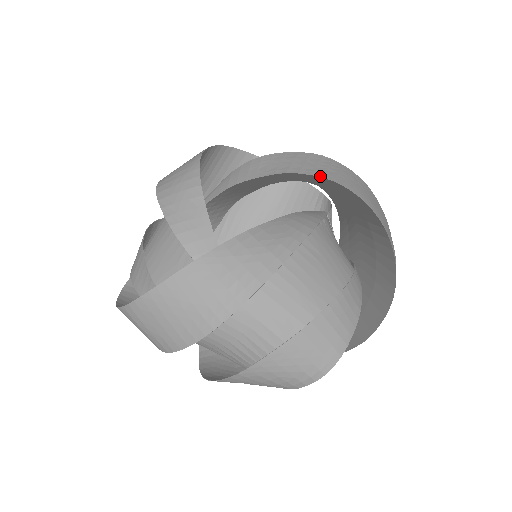
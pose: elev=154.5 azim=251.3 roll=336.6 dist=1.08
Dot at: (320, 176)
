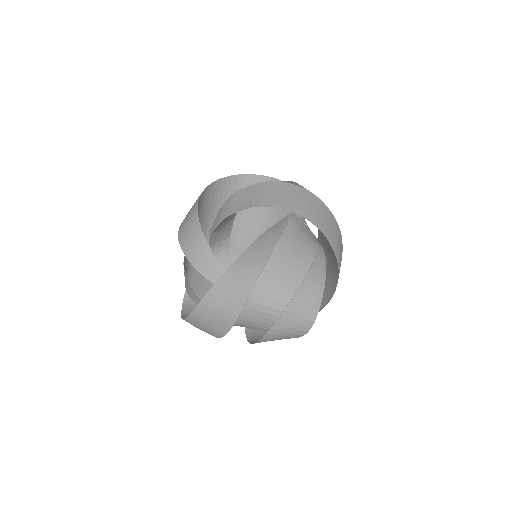
Dot at: (271, 206)
